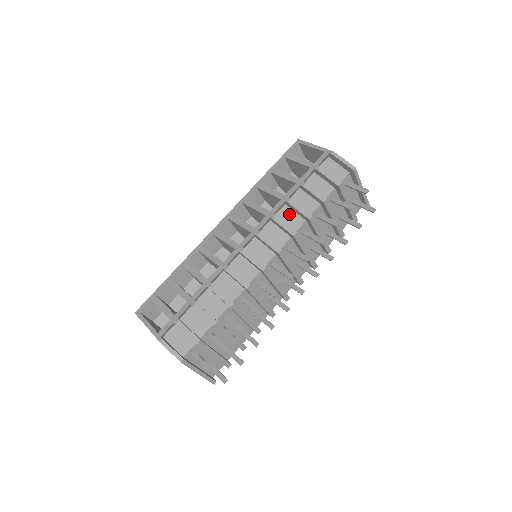
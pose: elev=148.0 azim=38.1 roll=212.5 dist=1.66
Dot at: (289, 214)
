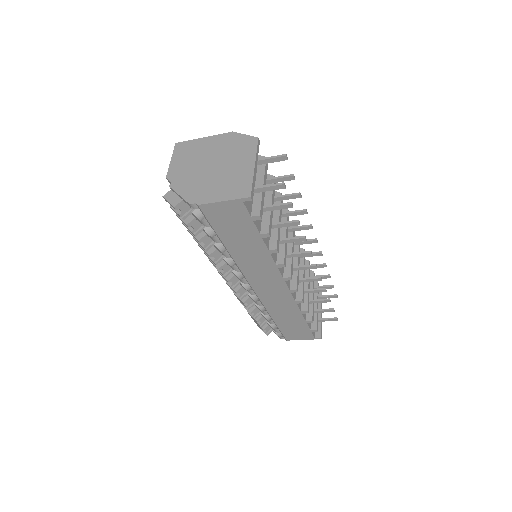
Dot at: occluded
